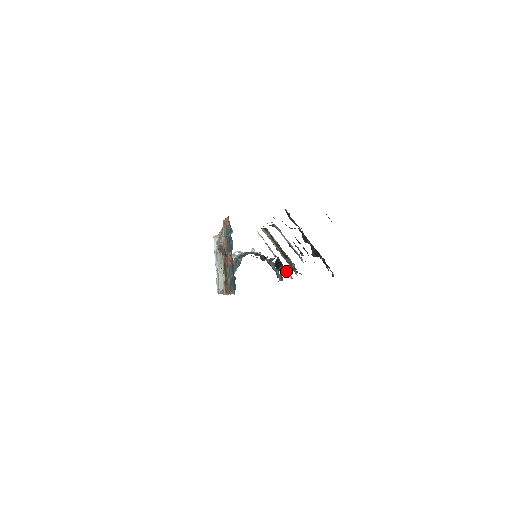
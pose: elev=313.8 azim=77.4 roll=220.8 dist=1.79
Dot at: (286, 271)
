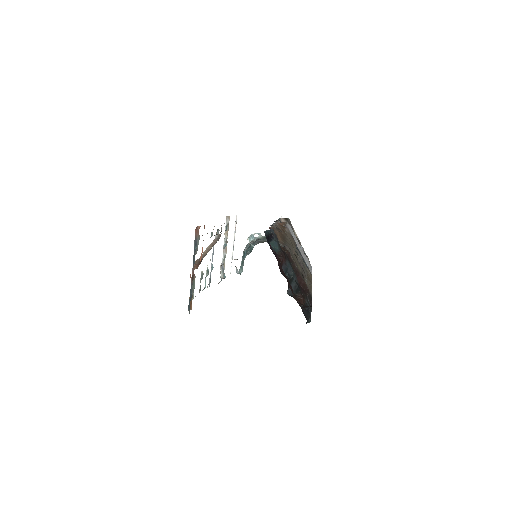
Dot at: occluded
